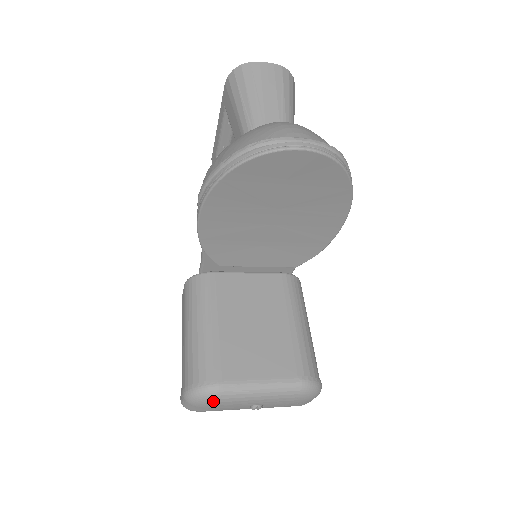
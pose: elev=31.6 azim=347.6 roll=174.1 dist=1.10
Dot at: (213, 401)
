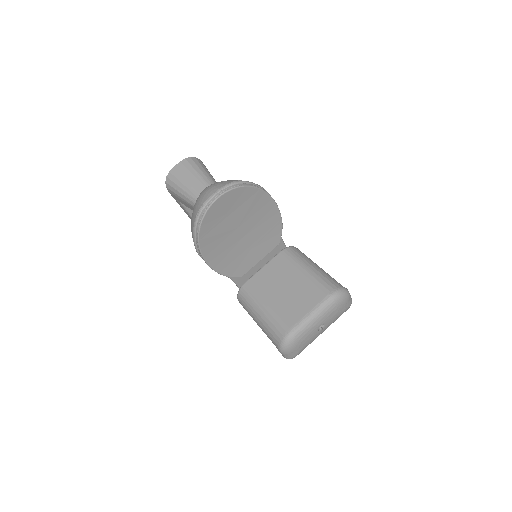
Dot at: (295, 342)
